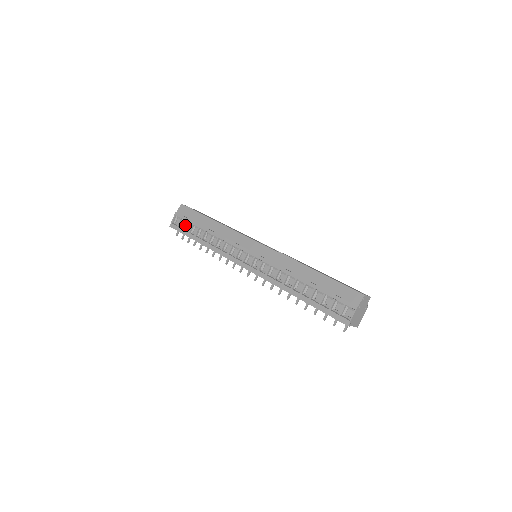
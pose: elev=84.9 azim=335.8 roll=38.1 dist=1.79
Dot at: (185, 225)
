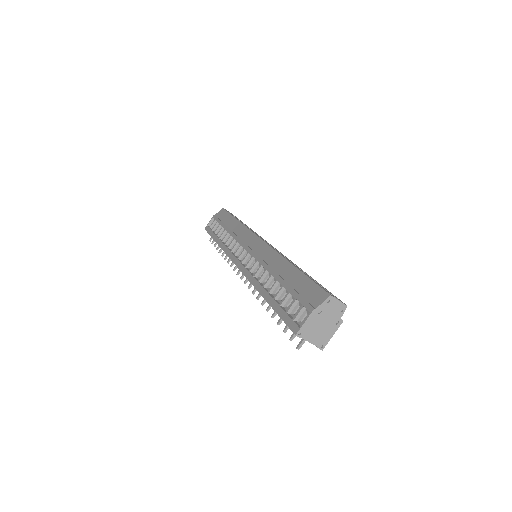
Dot at: (215, 226)
